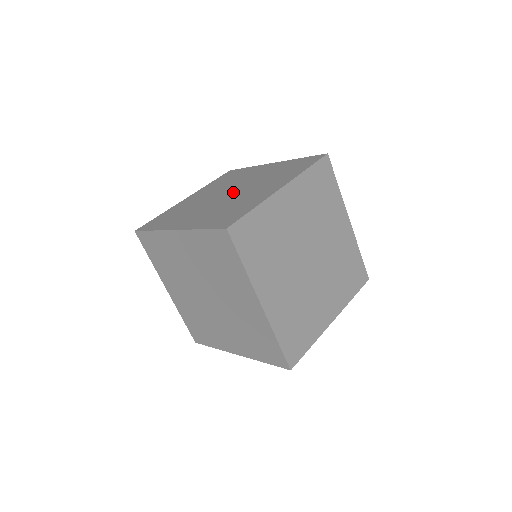
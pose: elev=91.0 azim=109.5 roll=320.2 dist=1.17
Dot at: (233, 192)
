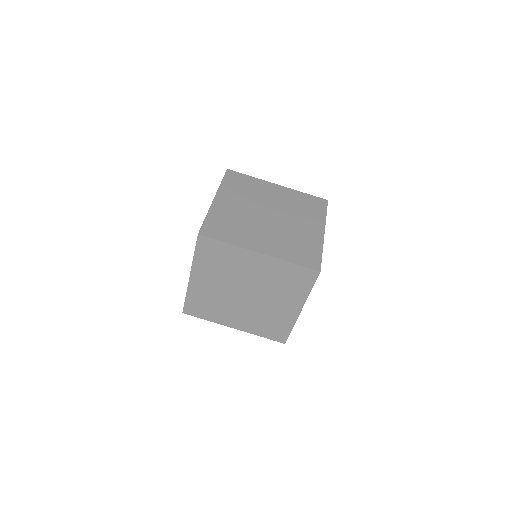
Dot at: occluded
